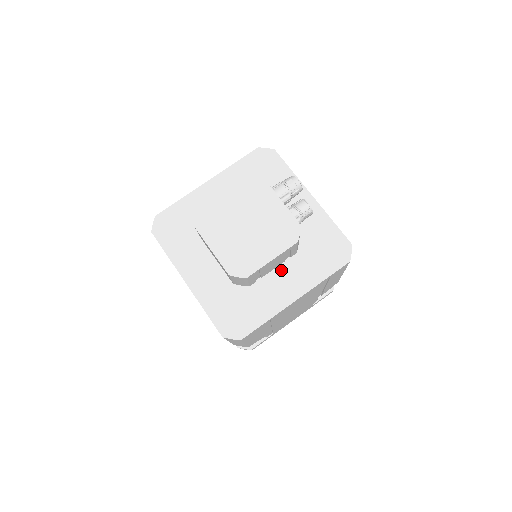
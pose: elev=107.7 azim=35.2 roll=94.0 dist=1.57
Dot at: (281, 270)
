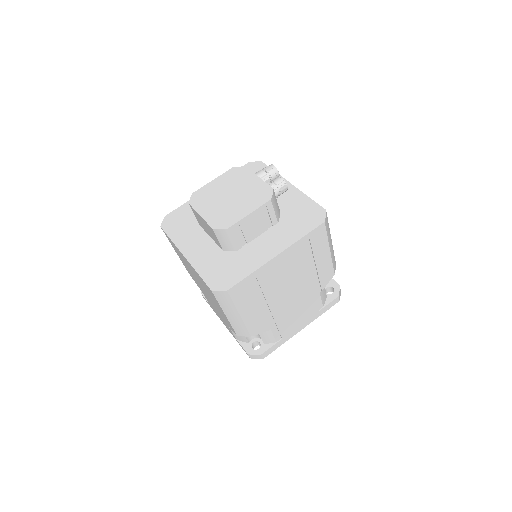
Dot at: (264, 236)
